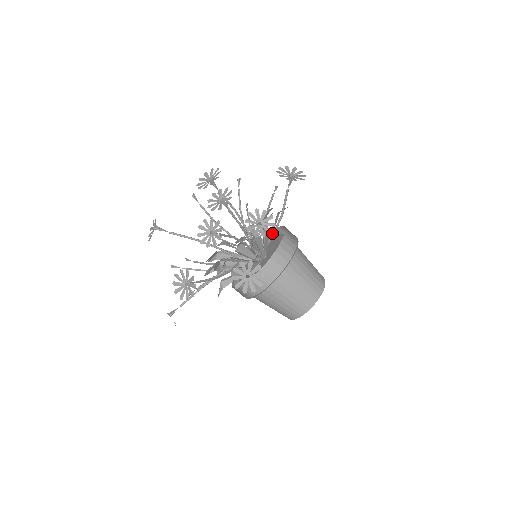
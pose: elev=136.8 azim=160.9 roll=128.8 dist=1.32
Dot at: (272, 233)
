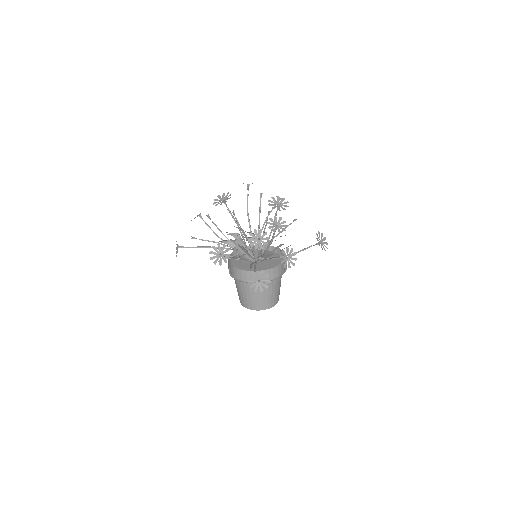
Dot at: occluded
